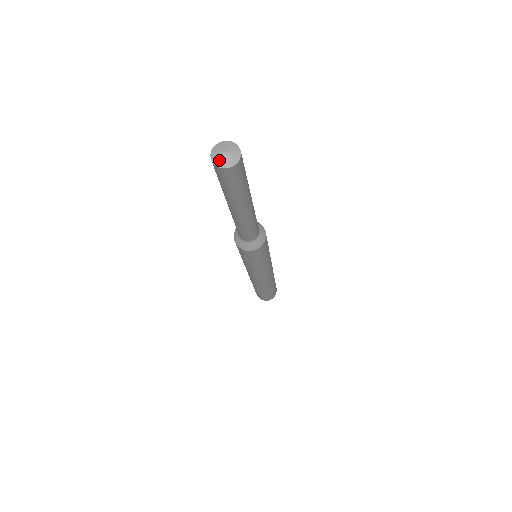
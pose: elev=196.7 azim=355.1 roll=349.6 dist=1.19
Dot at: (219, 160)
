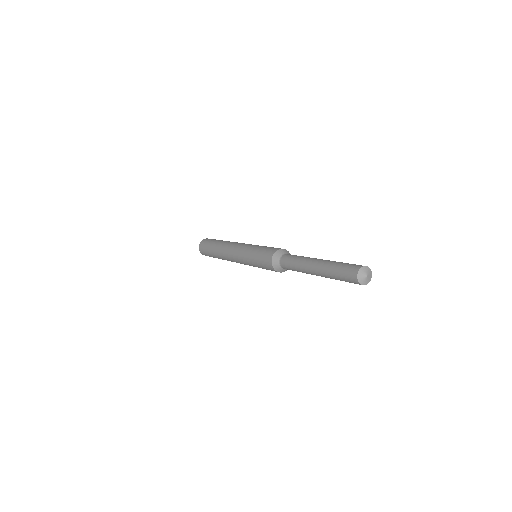
Dot at: (361, 275)
